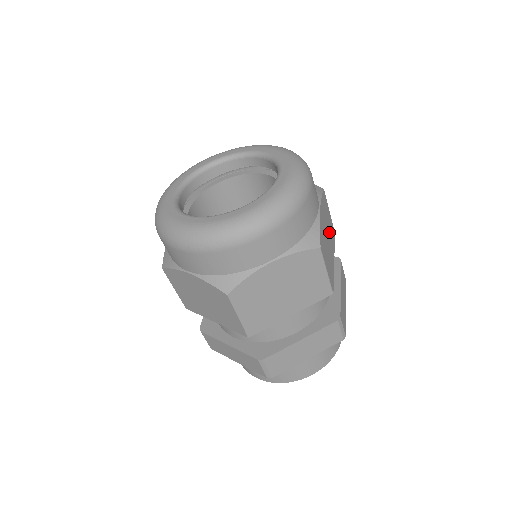
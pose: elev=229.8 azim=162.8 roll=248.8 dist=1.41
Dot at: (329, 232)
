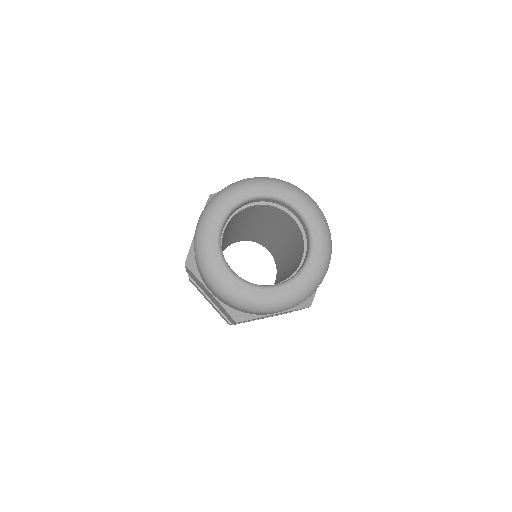
Dot at: occluded
